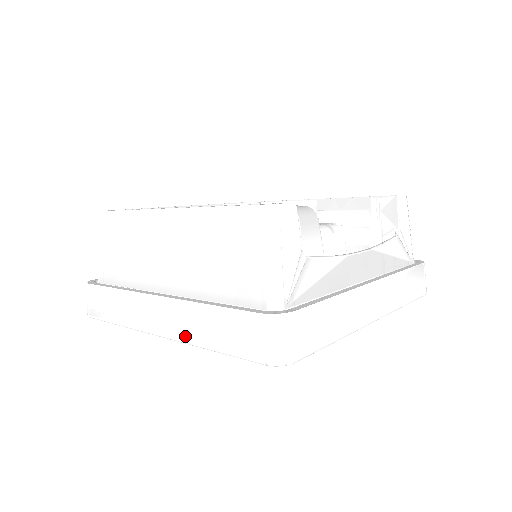
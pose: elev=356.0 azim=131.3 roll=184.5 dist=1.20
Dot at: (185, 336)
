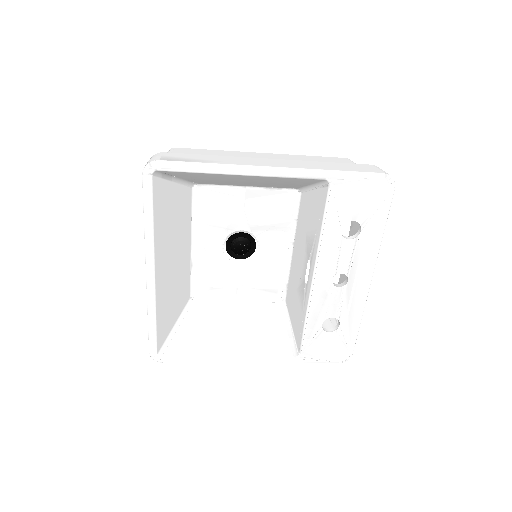
Dot at: (308, 167)
